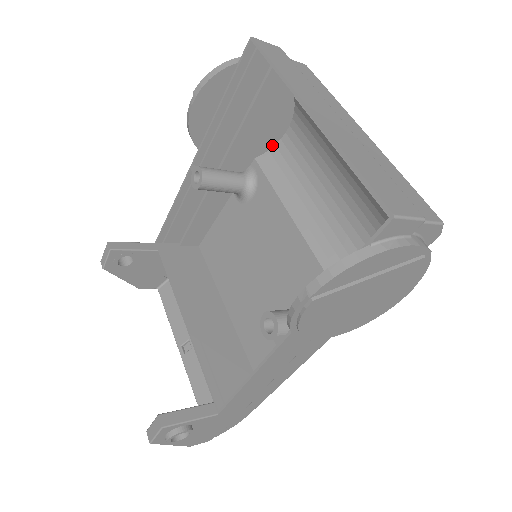
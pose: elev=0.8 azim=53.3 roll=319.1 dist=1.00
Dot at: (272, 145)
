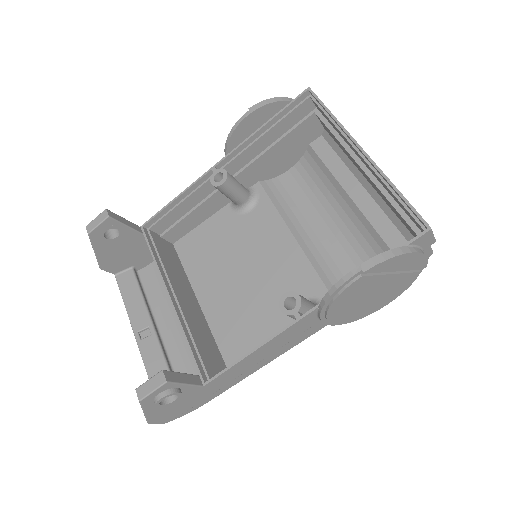
Dot at: (275, 176)
